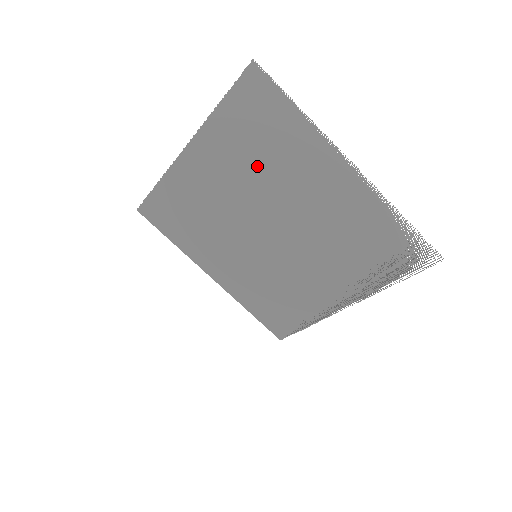
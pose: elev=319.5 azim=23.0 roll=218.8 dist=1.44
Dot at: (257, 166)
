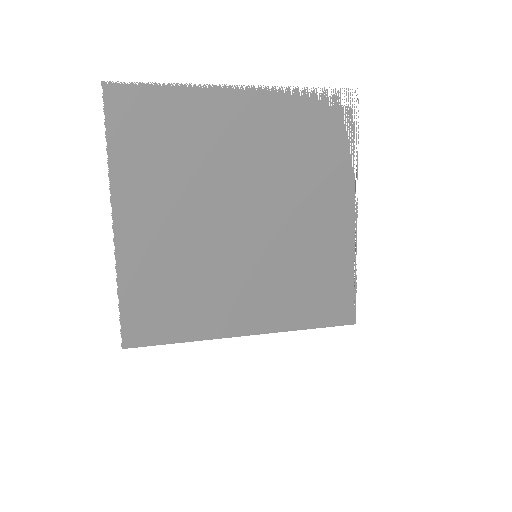
Dot at: (180, 166)
